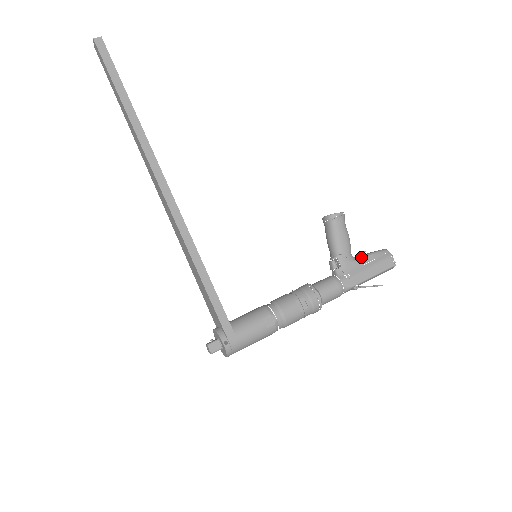
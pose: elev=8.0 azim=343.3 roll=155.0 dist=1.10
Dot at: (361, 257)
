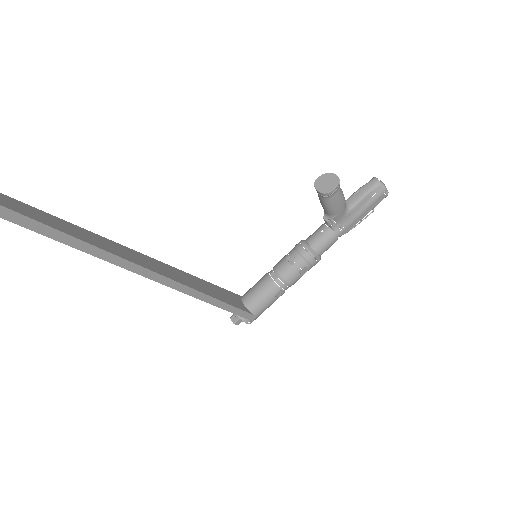
Dot at: (355, 204)
